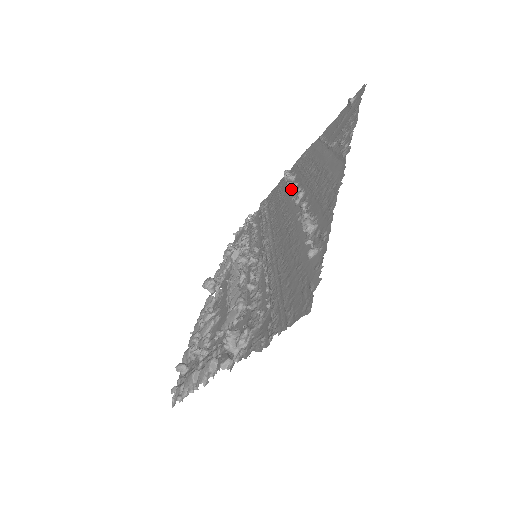
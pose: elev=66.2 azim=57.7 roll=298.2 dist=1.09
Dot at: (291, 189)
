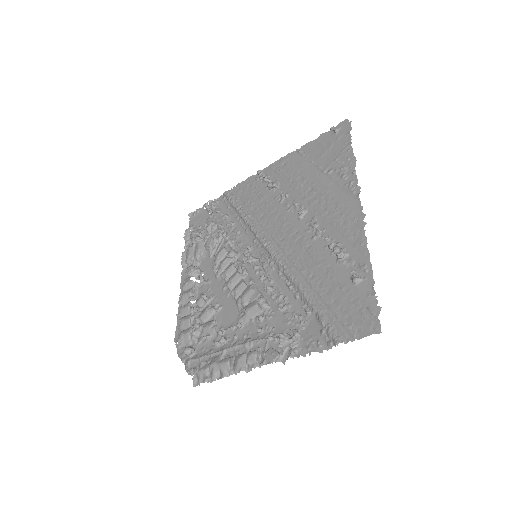
Dot at: (279, 197)
